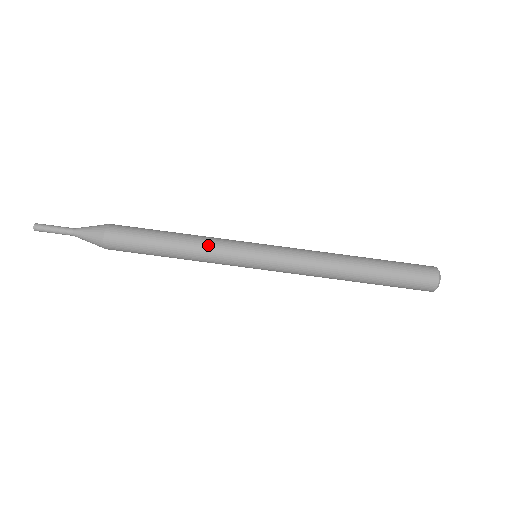
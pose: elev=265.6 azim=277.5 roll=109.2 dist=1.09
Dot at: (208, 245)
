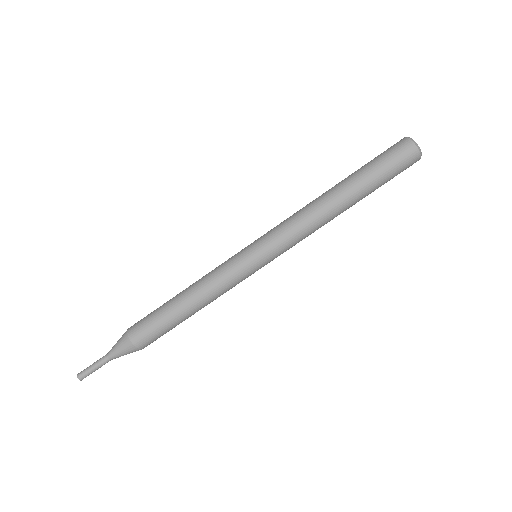
Dot at: (209, 274)
